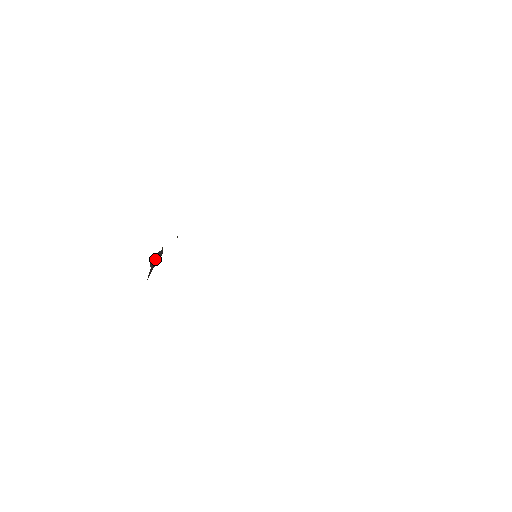
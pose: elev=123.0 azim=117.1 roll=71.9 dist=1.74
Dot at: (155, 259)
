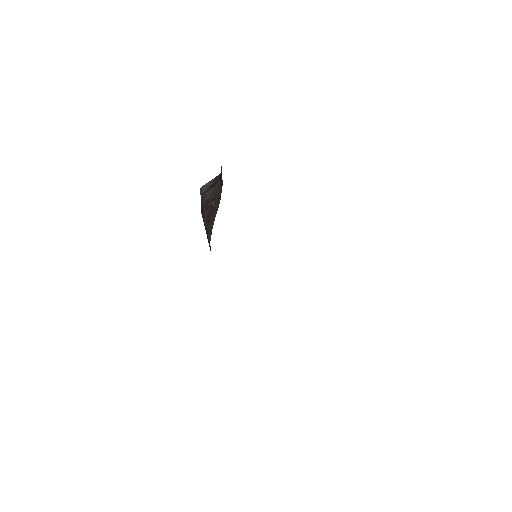
Dot at: occluded
